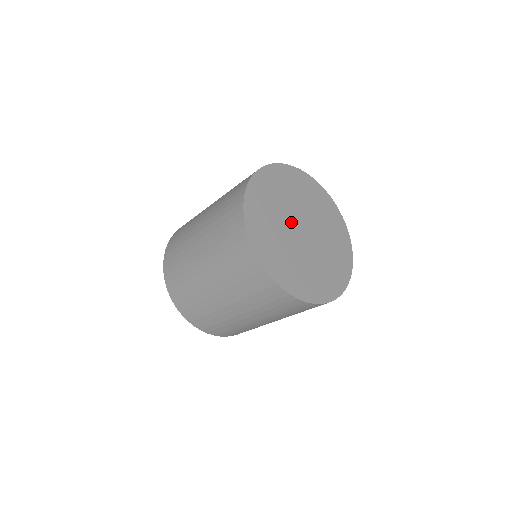
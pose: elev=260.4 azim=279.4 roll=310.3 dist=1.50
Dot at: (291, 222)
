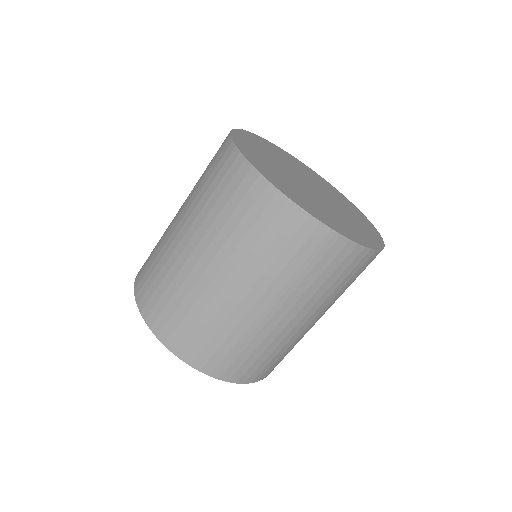
Dot at: (293, 174)
